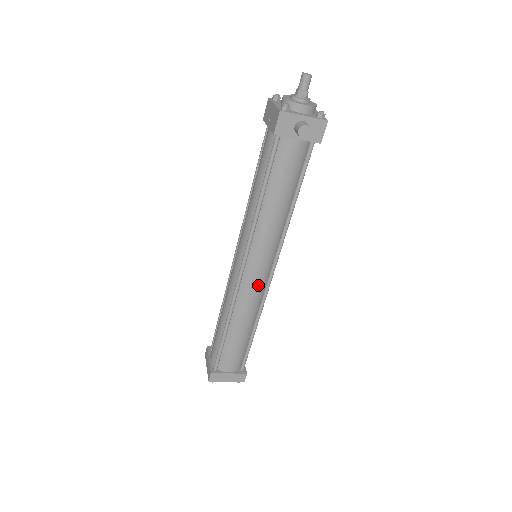
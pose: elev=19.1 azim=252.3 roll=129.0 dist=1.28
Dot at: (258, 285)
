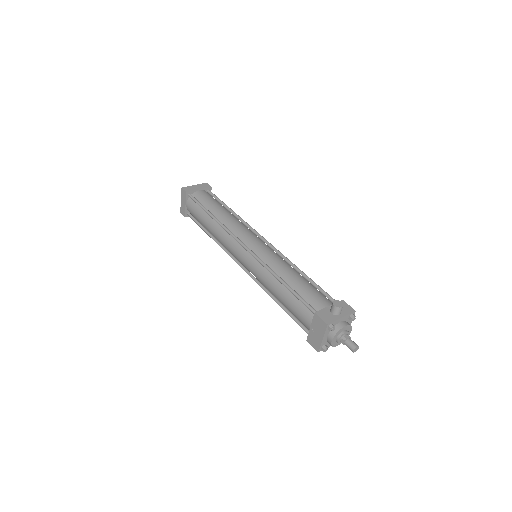
Dot at: occluded
